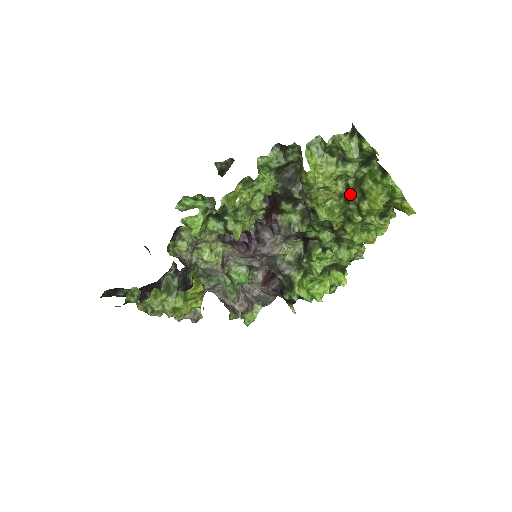
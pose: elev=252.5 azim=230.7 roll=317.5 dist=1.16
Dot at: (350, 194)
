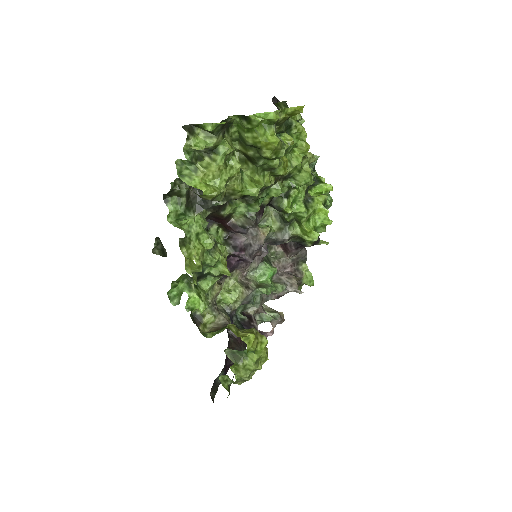
Dot at: (248, 156)
